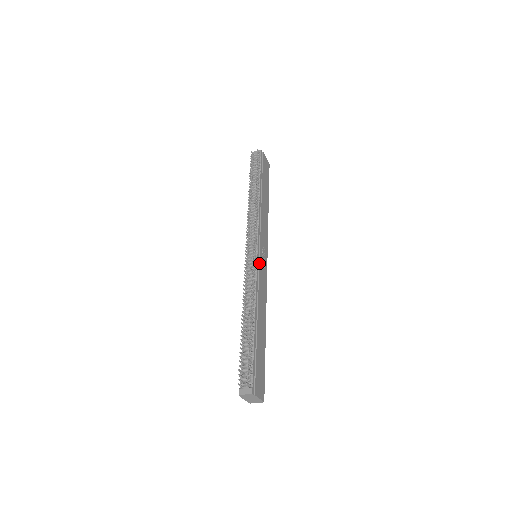
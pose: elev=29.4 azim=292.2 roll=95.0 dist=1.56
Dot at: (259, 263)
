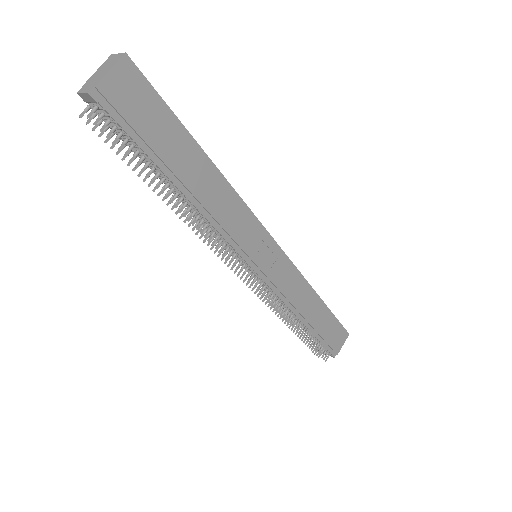
Dot at: (267, 278)
